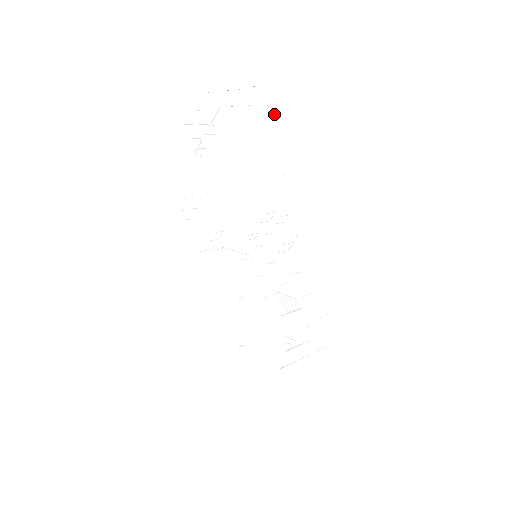
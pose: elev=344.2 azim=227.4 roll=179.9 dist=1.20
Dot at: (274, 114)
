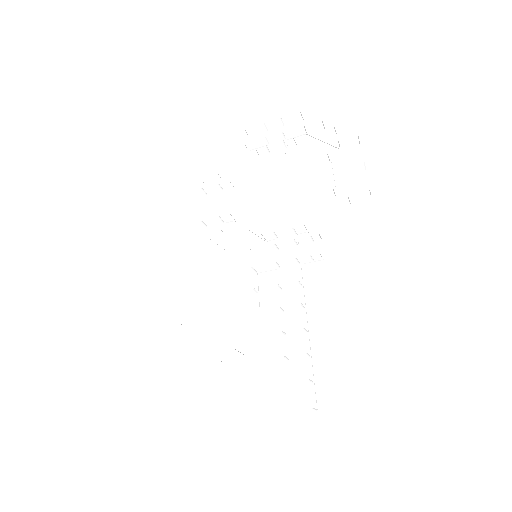
Dot at: (364, 163)
